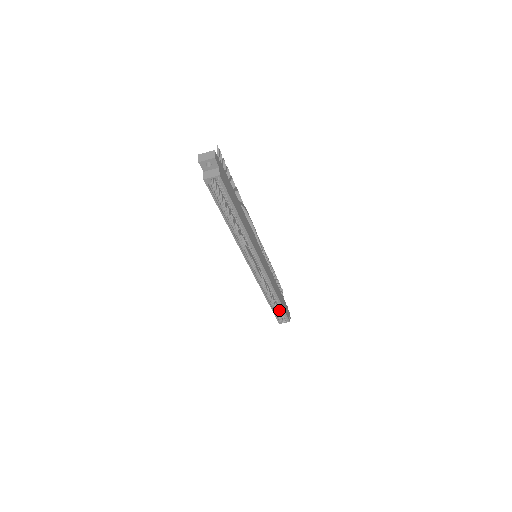
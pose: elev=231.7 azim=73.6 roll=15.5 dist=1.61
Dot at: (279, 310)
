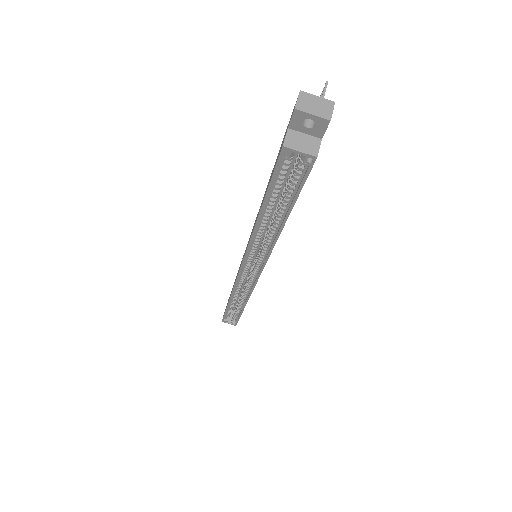
Dot at: occluded
